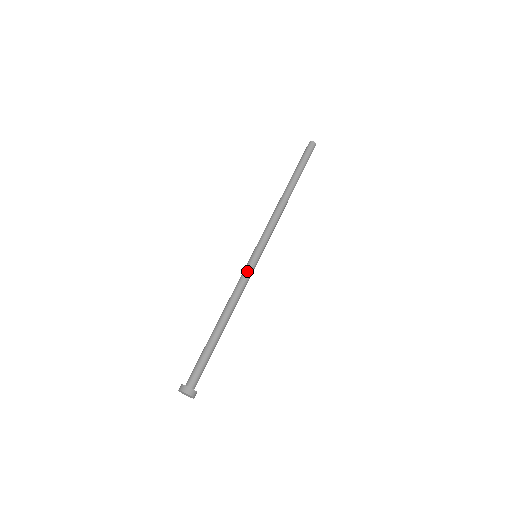
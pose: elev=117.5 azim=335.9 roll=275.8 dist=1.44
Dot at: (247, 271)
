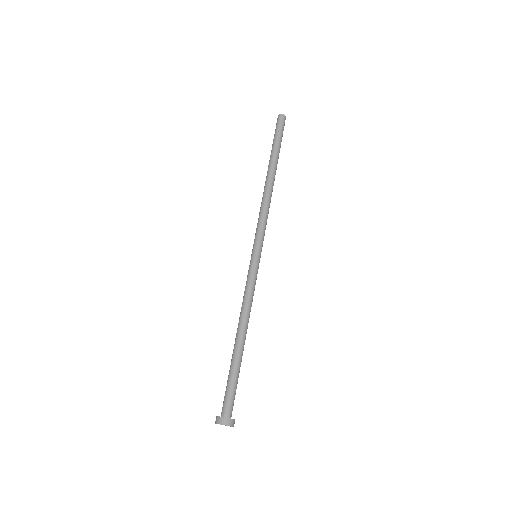
Dot at: (252, 275)
